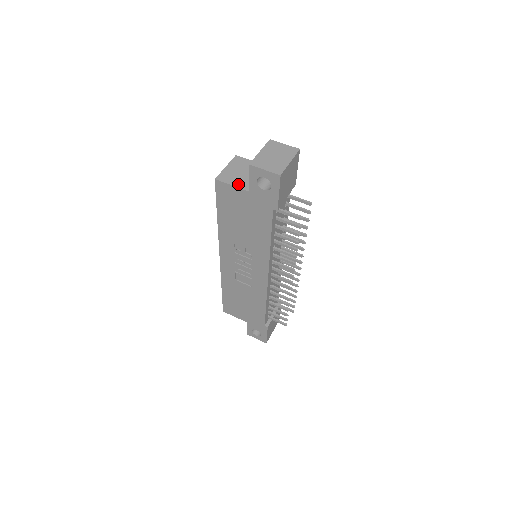
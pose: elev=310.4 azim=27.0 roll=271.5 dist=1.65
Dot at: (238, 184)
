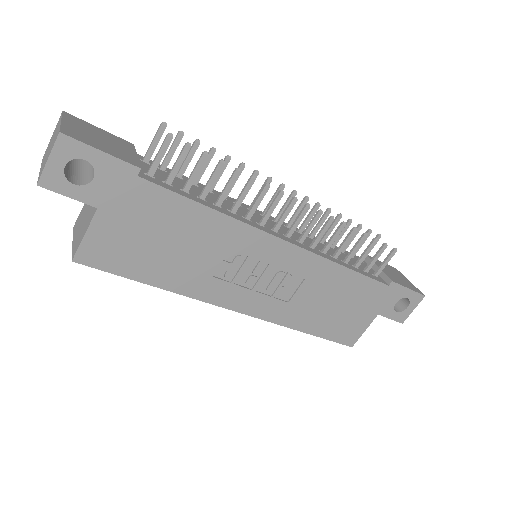
Dot at: (87, 225)
